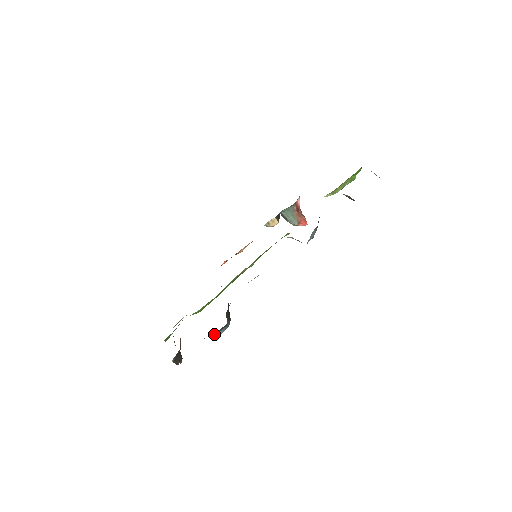
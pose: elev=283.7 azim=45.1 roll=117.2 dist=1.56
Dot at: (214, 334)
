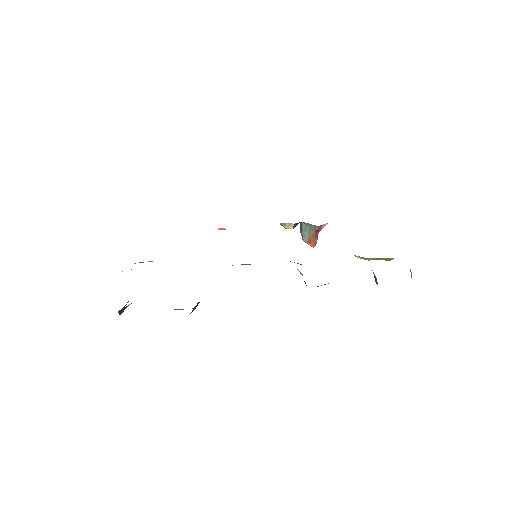
Dot at: occluded
